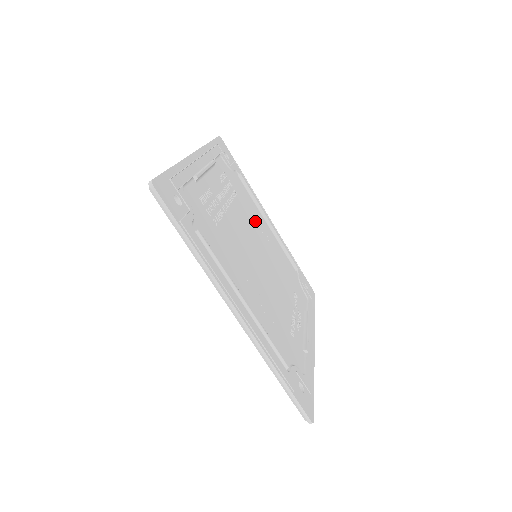
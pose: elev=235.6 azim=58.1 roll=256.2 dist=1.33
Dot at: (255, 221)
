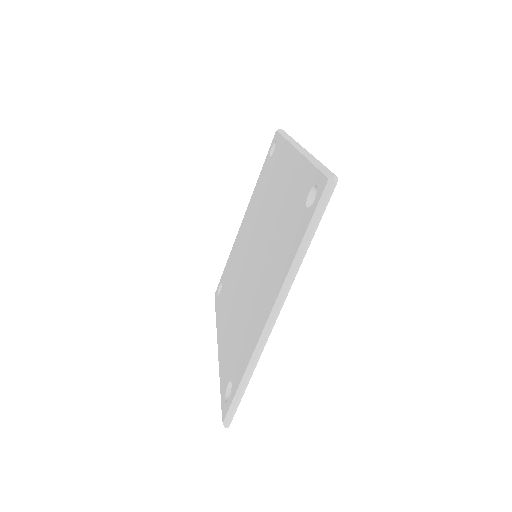
Dot at: occluded
